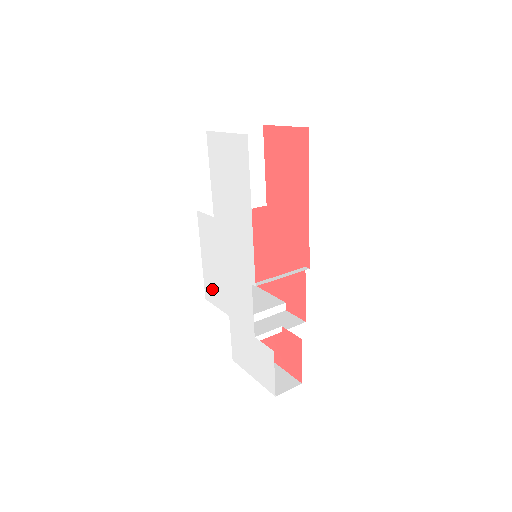
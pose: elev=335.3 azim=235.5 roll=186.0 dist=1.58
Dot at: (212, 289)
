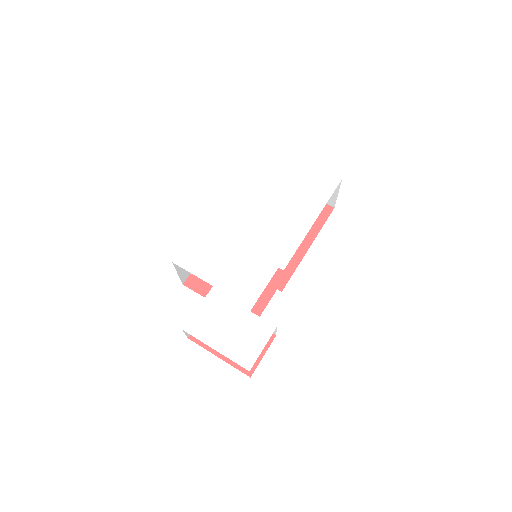
Dot at: (197, 256)
